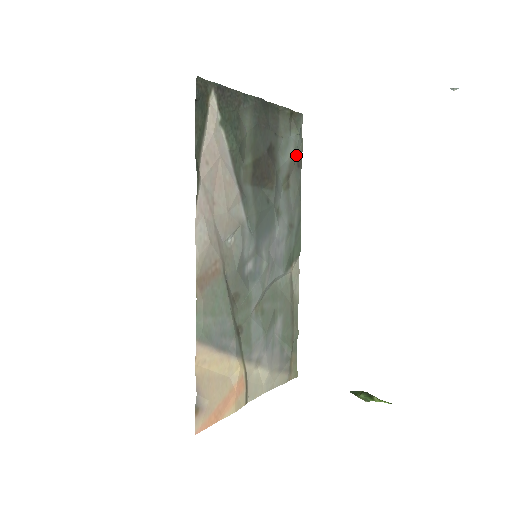
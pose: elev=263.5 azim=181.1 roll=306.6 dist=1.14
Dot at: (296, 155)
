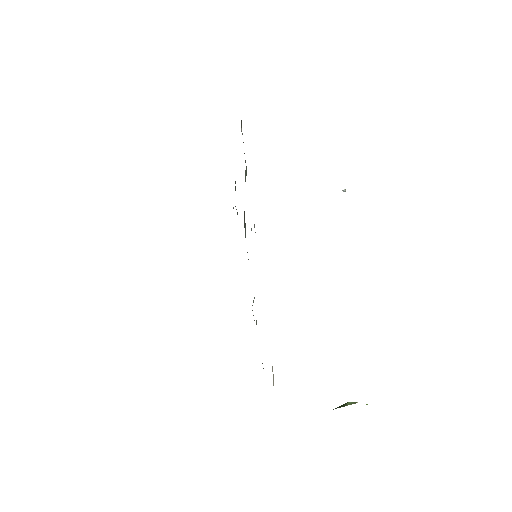
Dot at: occluded
